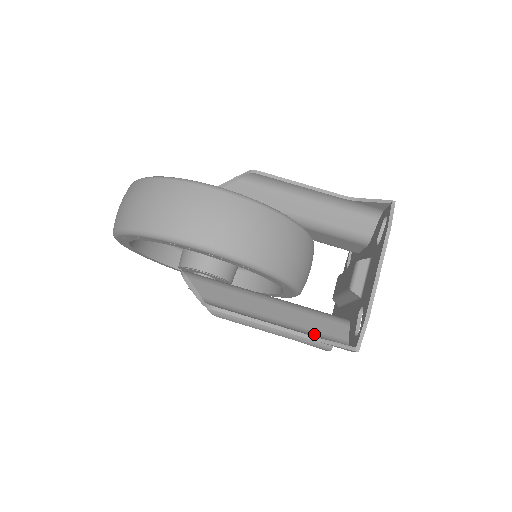
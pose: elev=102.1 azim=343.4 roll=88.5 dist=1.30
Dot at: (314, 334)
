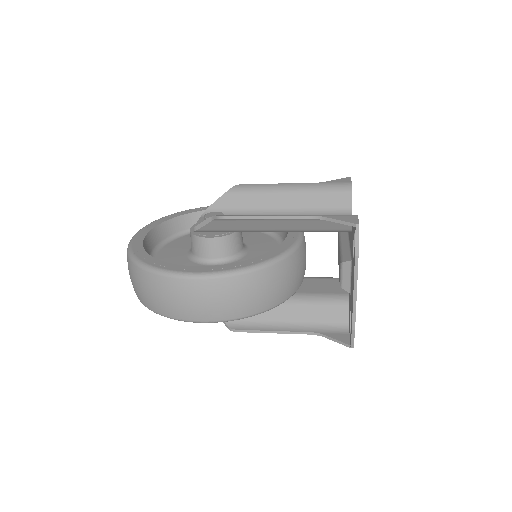
Dot at: (319, 327)
